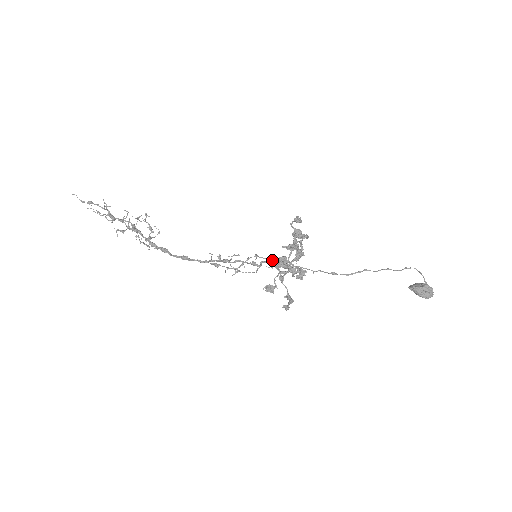
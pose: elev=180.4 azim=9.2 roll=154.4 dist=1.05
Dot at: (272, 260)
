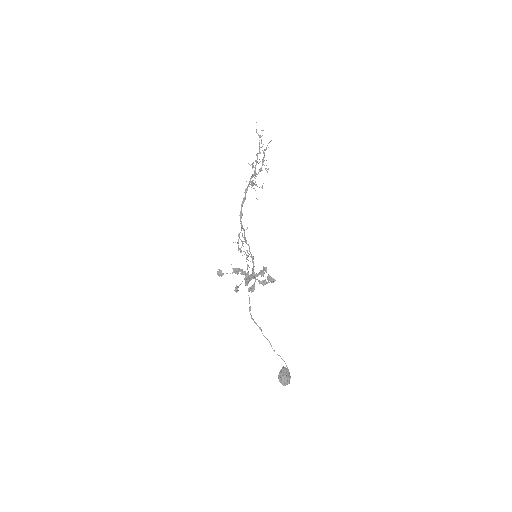
Dot at: (247, 267)
